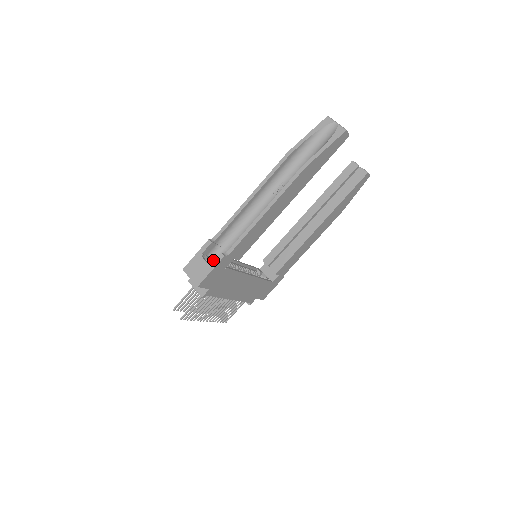
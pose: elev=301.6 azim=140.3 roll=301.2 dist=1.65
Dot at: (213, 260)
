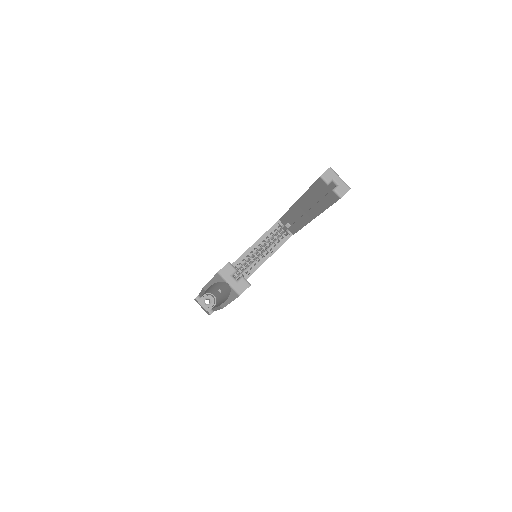
Dot at: (210, 299)
